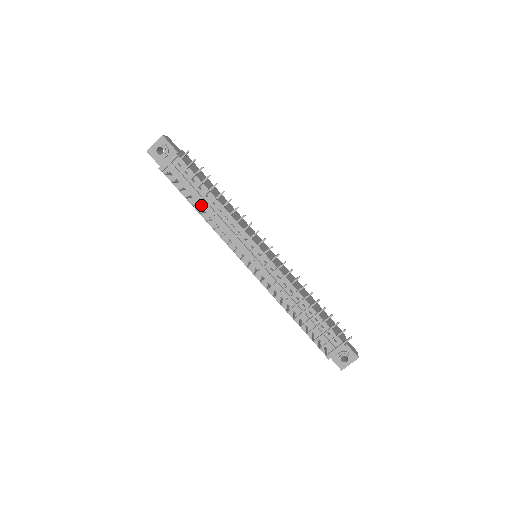
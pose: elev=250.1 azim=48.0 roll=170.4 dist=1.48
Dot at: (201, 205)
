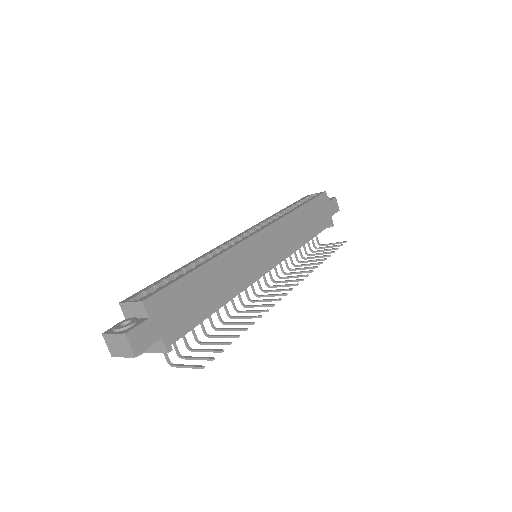
Dot at: occluded
